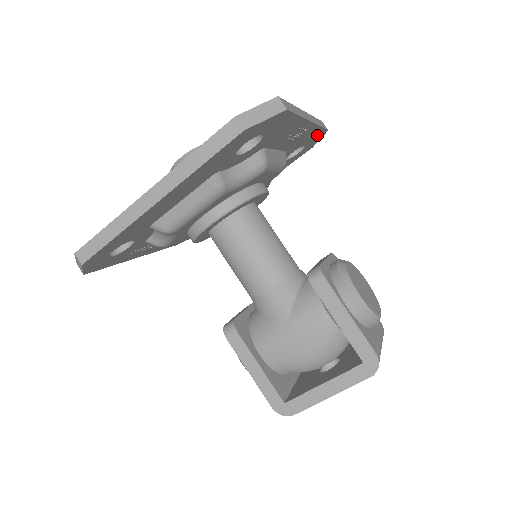
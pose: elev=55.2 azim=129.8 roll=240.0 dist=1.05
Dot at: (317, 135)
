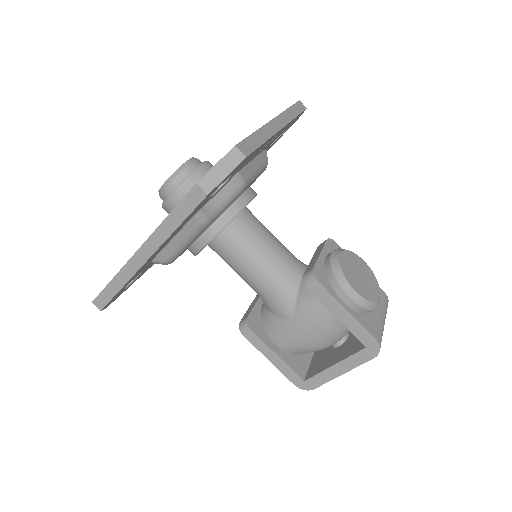
Dot at: (295, 119)
